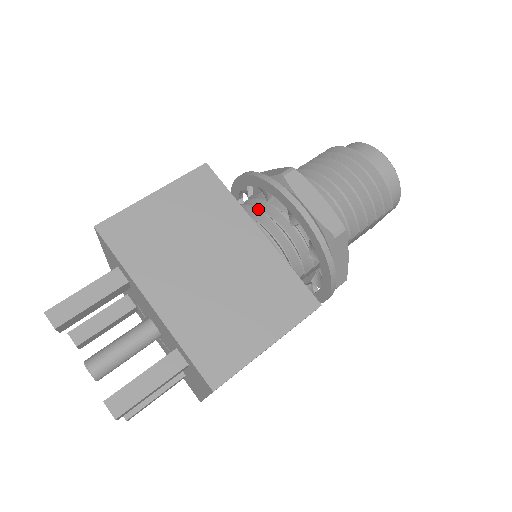
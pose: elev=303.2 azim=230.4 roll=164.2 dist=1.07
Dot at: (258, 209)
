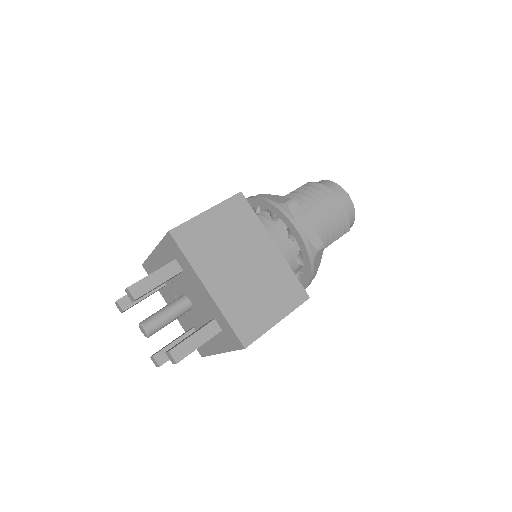
Dot at: (267, 225)
